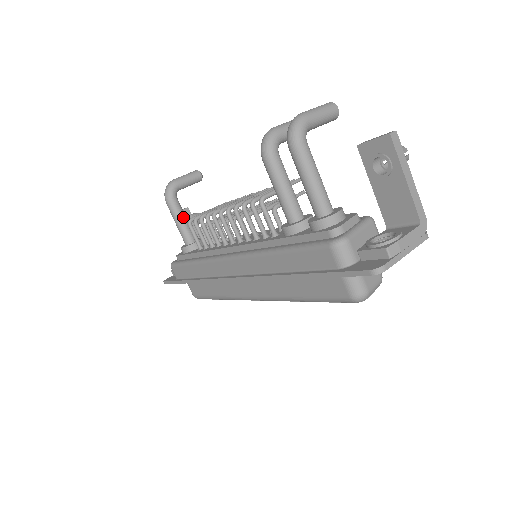
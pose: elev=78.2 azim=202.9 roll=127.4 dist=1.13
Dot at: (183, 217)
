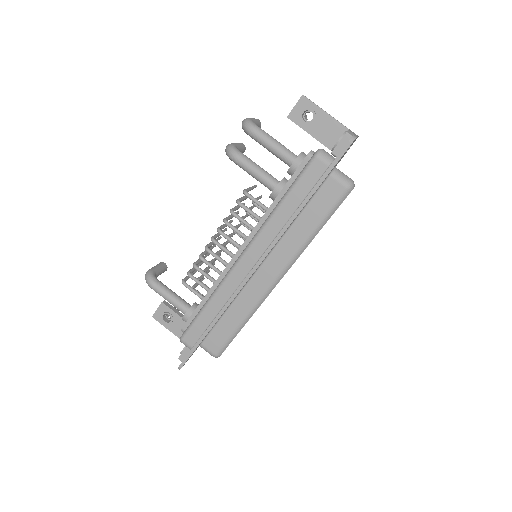
Dot at: (172, 291)
